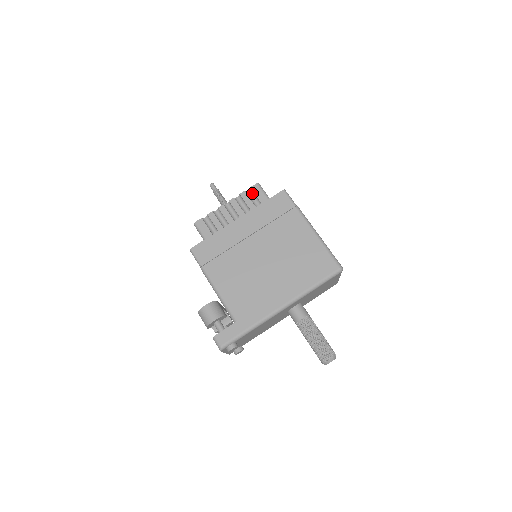
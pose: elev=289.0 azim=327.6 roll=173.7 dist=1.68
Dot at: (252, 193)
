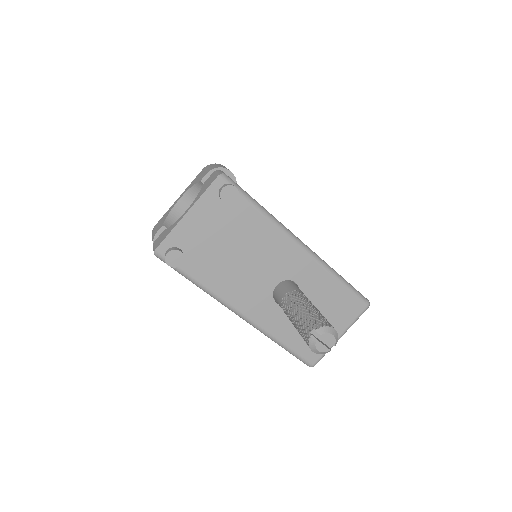
Dot at: occluded
